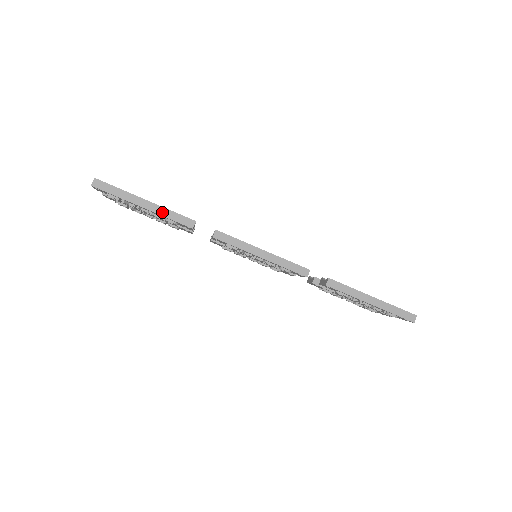
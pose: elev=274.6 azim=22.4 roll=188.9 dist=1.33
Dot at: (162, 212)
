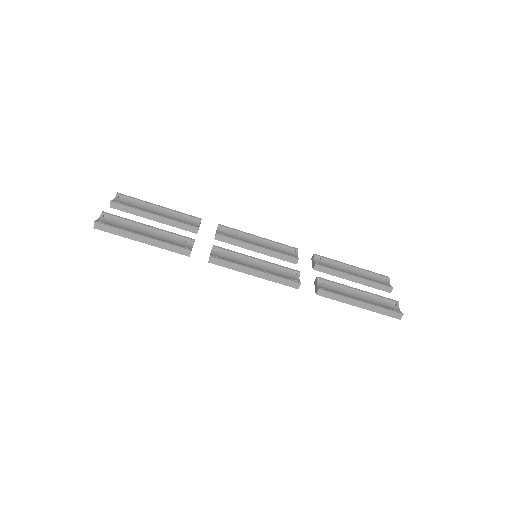
Dot at: (160, 245)
